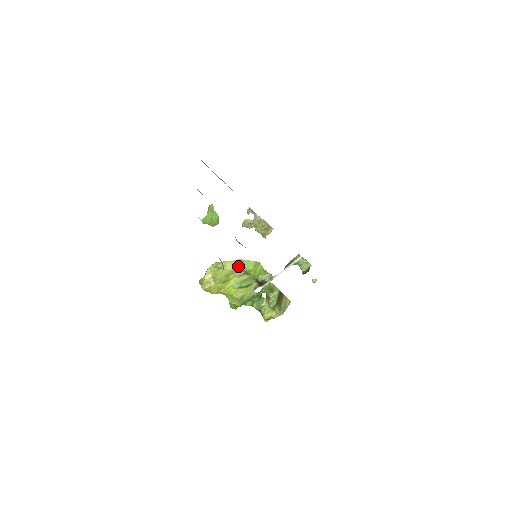
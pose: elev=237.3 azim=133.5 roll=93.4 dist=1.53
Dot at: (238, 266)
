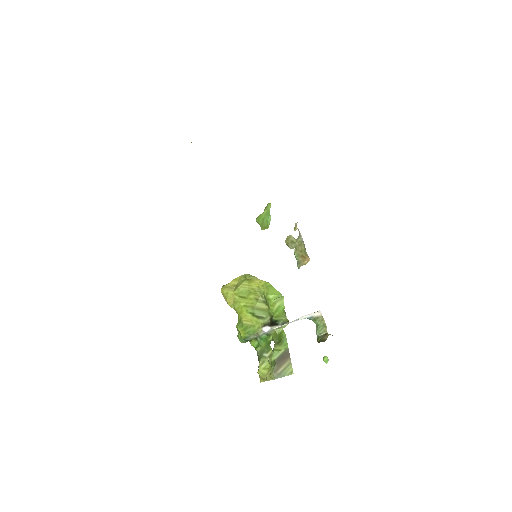
Dot at: (263, 288)
